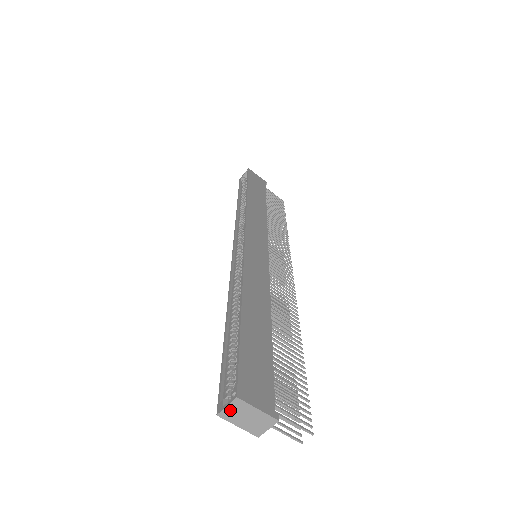
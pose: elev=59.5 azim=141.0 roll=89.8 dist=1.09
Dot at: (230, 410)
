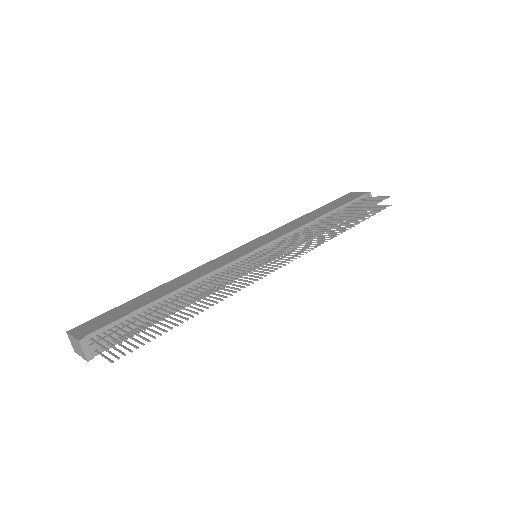
Dot at: (72, 344)
